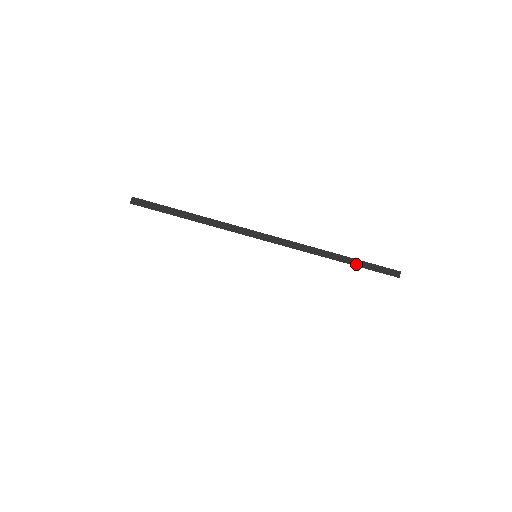
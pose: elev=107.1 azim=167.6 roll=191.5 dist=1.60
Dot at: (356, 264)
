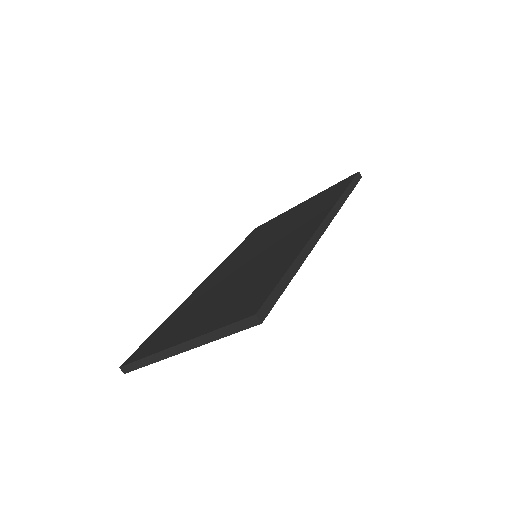
Dot at: (350, 191)
